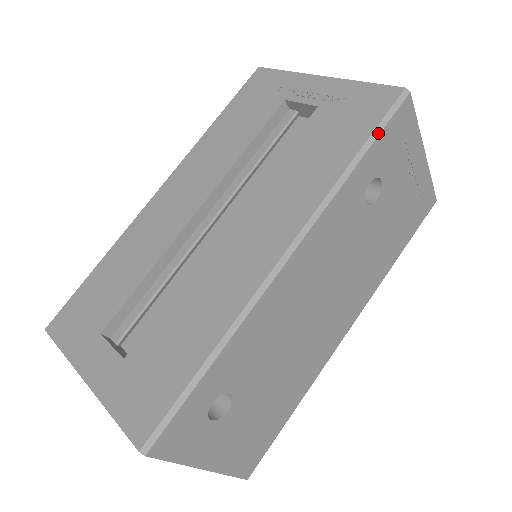
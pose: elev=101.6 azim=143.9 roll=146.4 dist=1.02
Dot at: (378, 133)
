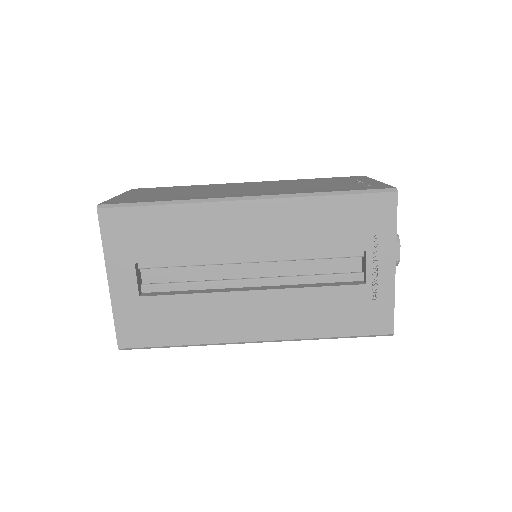
Dot at: (356, 337)
